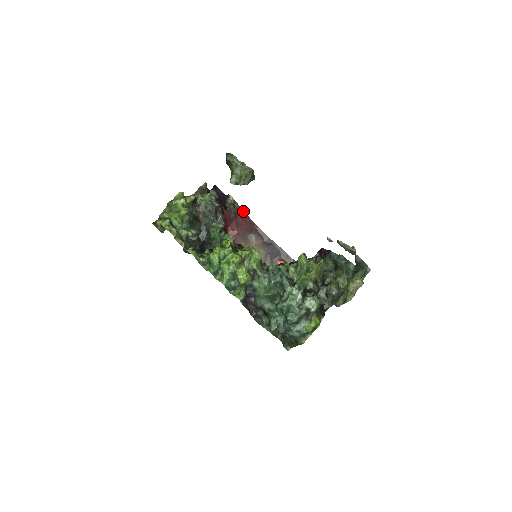
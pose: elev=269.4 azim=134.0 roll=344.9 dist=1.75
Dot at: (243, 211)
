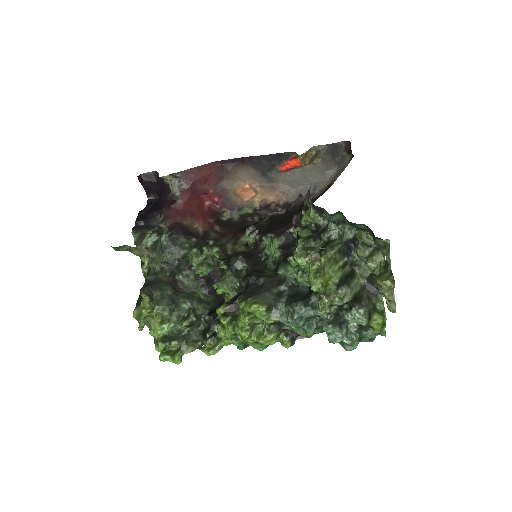
Dot at: (190, 170)
